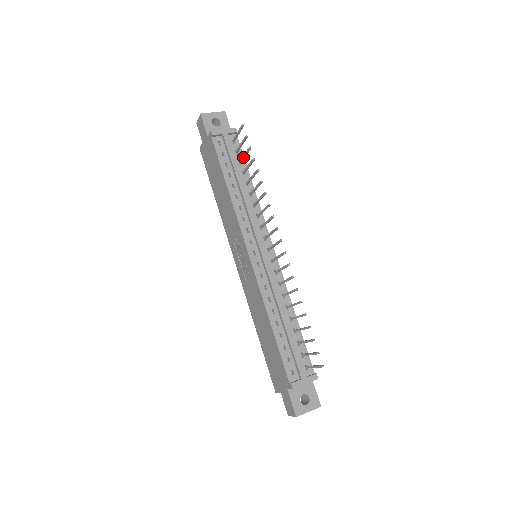
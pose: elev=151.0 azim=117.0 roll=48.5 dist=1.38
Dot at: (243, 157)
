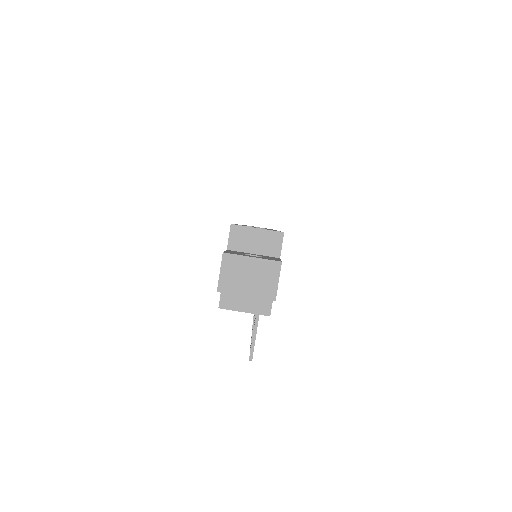
Dot at: occluded
